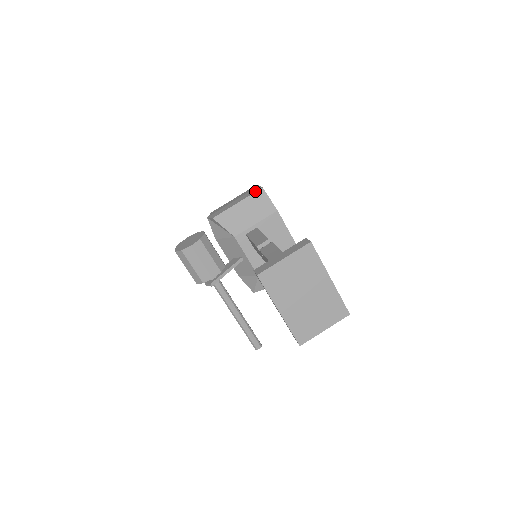
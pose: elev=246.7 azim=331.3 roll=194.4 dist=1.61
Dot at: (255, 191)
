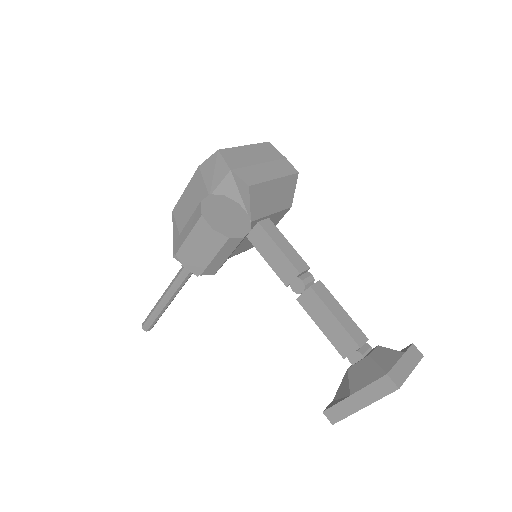
Dot at: (292, 172)
